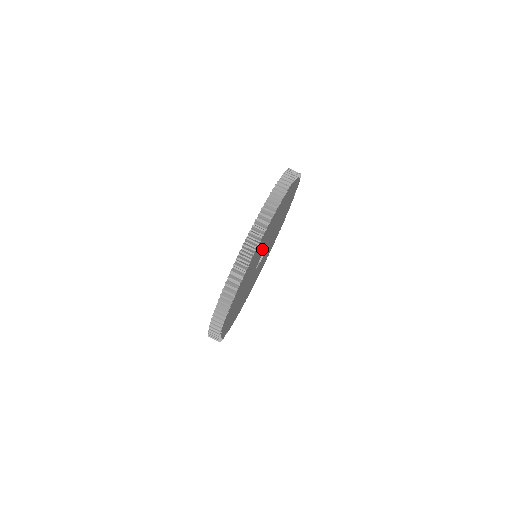
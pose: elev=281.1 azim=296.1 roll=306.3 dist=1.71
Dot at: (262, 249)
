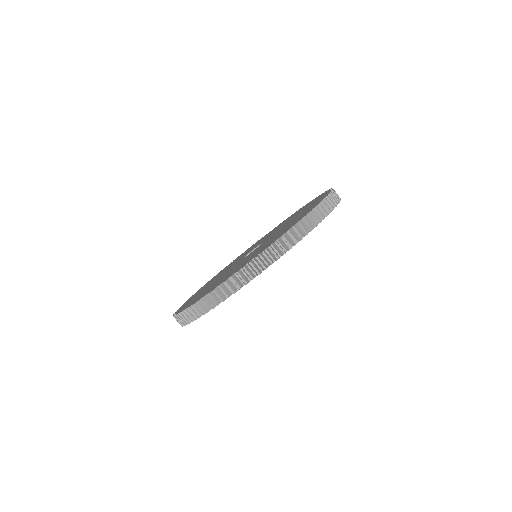
Dot at: occluded
